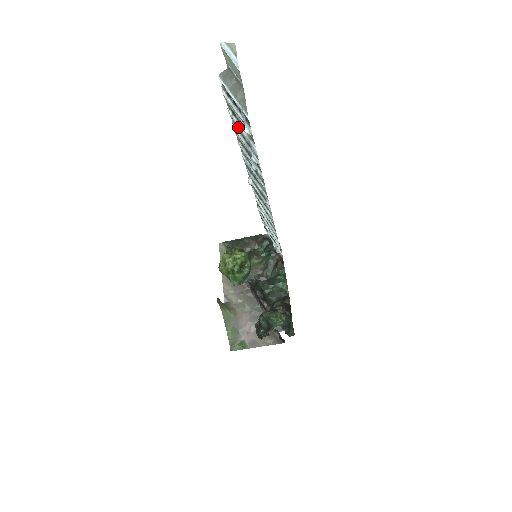
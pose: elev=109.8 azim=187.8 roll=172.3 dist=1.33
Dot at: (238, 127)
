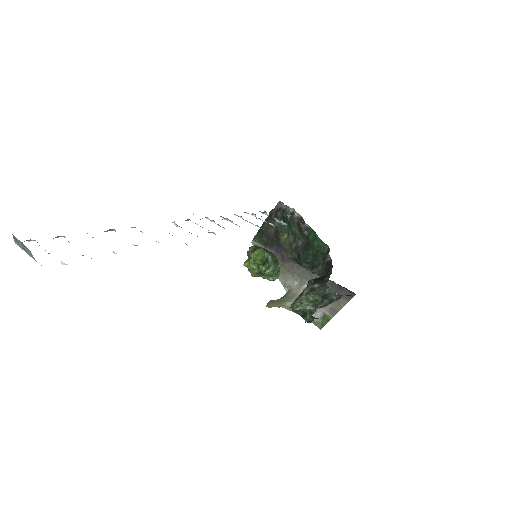
Dot at: occluded
